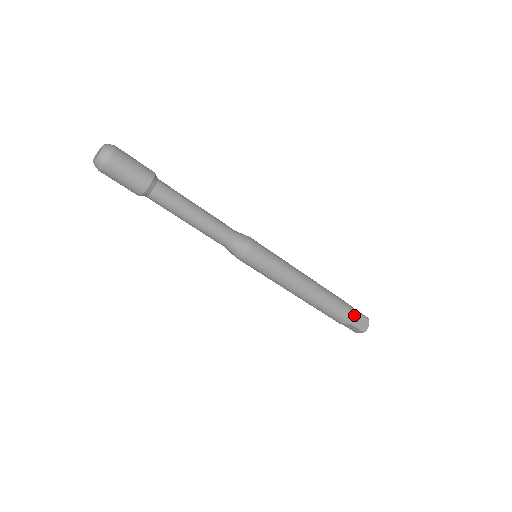
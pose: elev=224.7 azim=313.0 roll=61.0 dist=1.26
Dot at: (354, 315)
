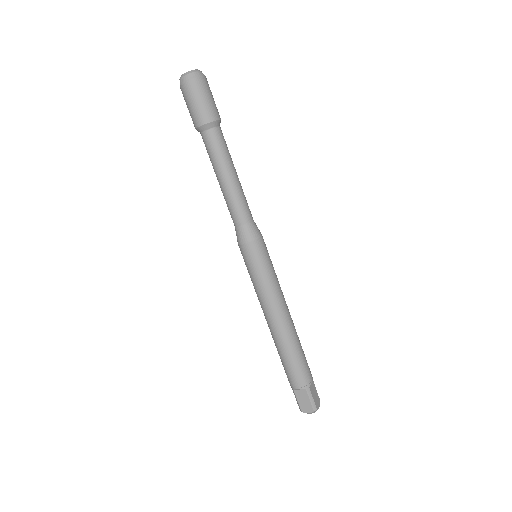
Dot at: (311, 383)
